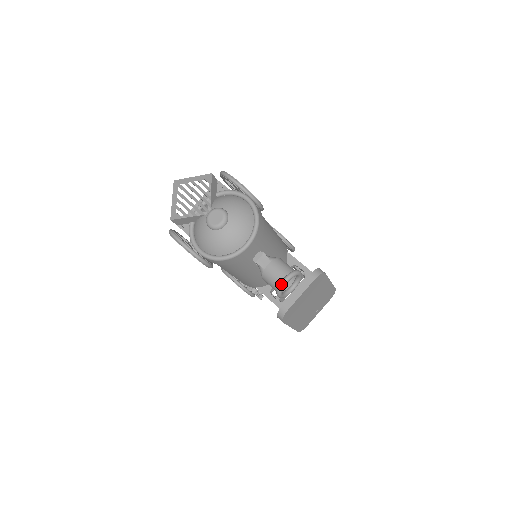
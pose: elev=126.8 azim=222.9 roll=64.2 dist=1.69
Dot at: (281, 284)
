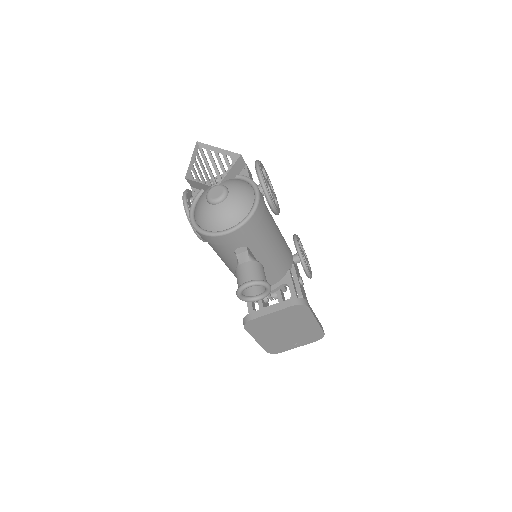
Dot at: (242, 285)
